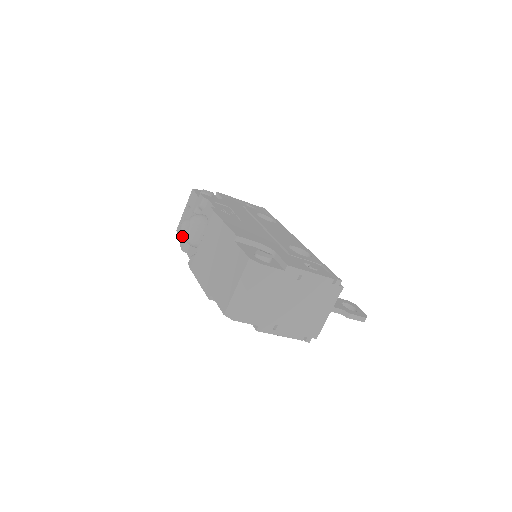
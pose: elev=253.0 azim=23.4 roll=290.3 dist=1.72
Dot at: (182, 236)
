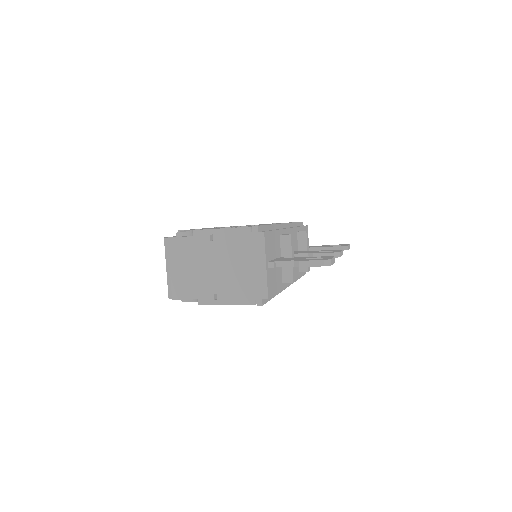
Dot at: occluded
